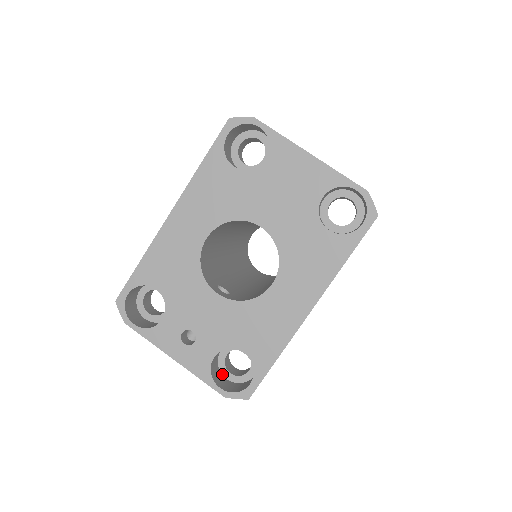
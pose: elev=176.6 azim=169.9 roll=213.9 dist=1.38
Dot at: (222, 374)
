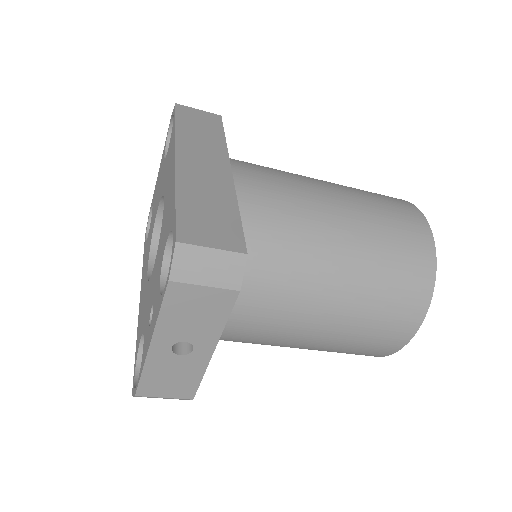
Dot at: occluded
